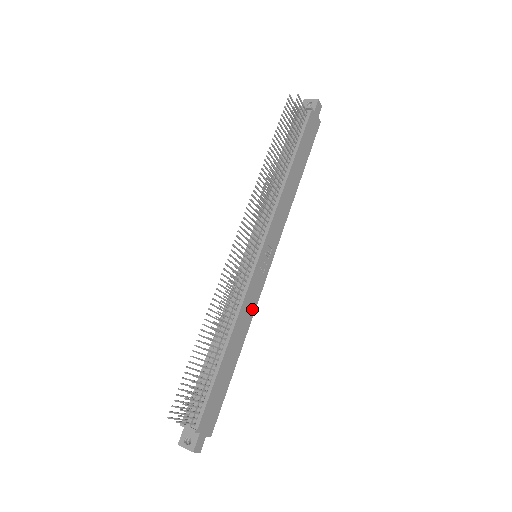
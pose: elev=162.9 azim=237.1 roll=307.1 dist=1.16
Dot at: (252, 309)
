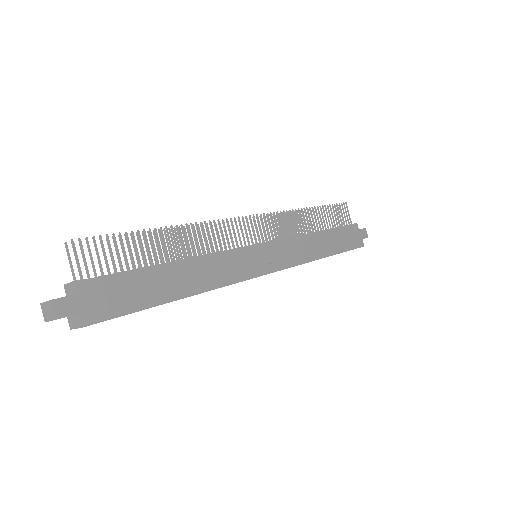
Dot at: (226, 279)
